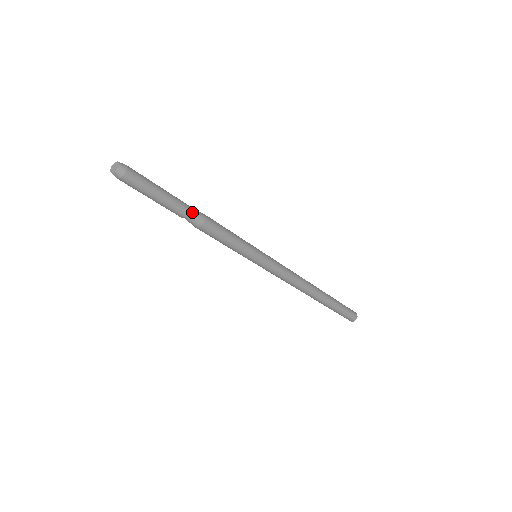
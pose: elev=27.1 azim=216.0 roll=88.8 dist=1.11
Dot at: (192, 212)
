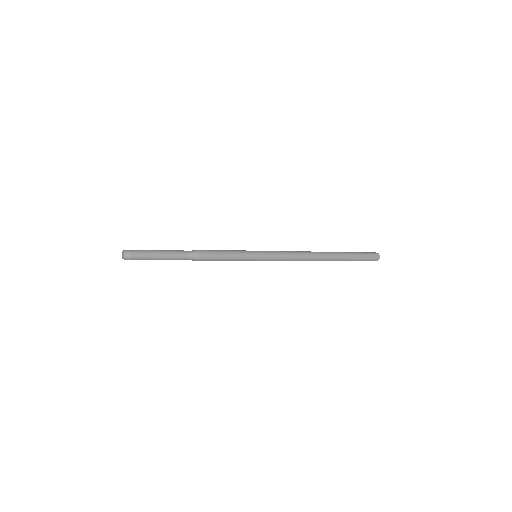
Dot at: (188, 253)
